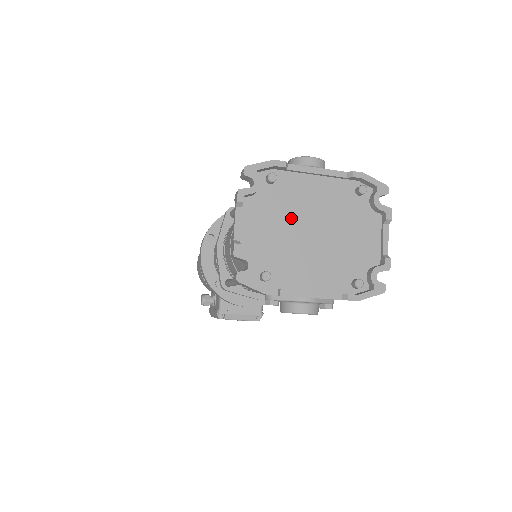
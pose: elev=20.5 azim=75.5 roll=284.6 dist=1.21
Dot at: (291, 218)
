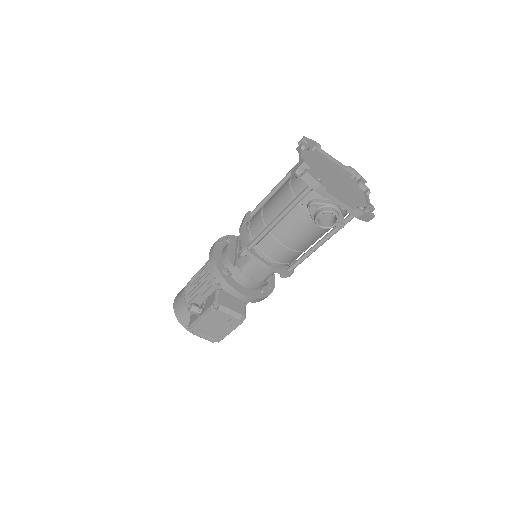
Dot at: (324, 168)
